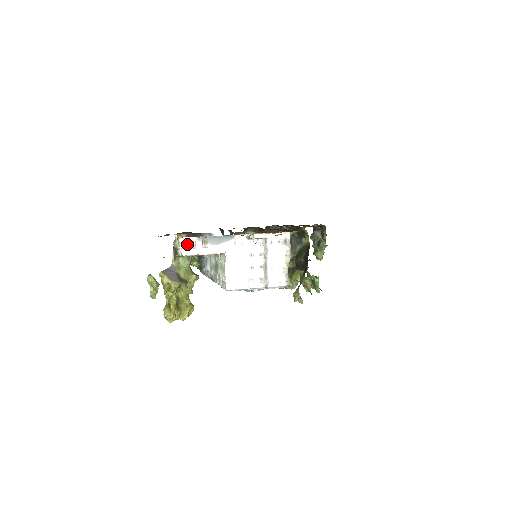
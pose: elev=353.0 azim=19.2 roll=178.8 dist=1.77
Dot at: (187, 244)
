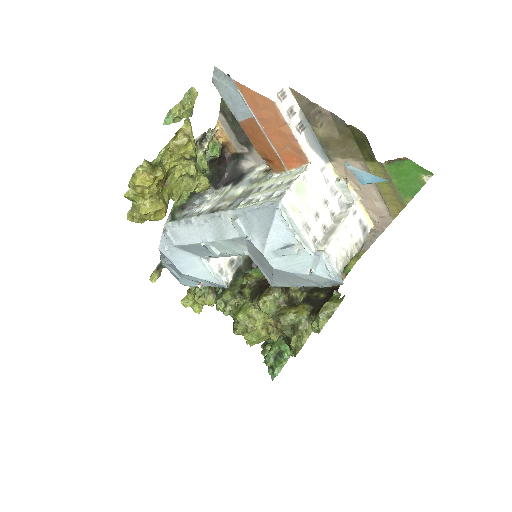
Dot at: (287, 102)
